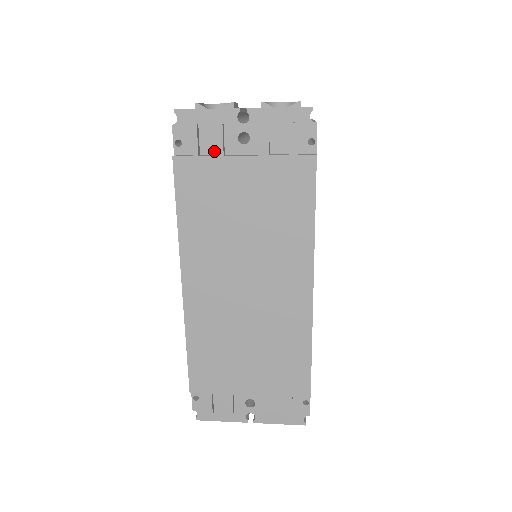
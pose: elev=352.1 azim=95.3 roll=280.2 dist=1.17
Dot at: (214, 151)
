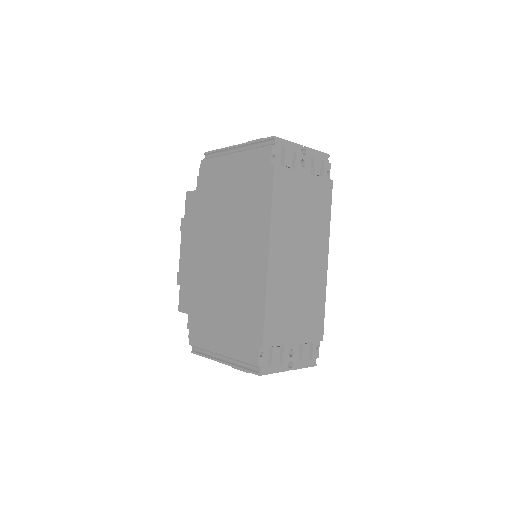
Dot at: (290, 167)
